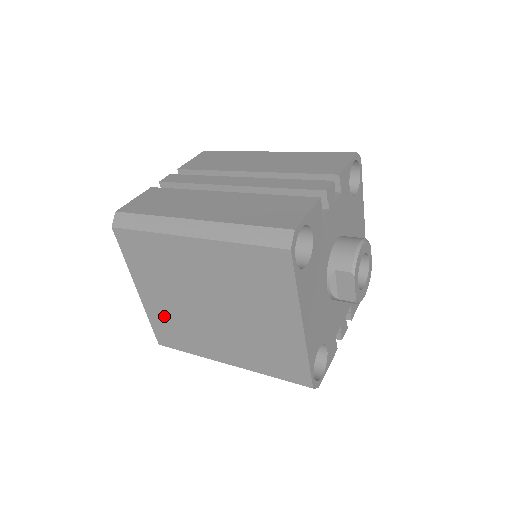
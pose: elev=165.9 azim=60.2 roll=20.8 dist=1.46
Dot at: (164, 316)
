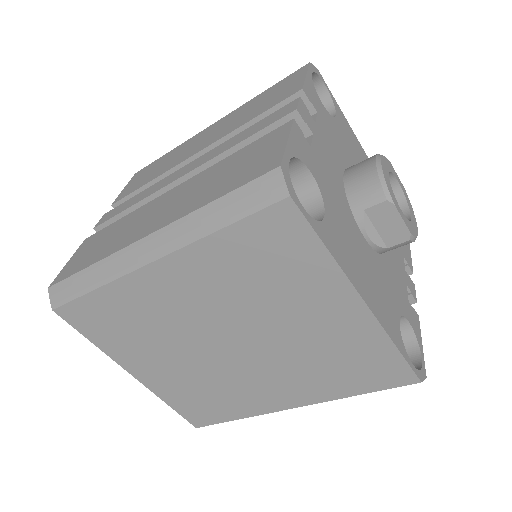
Dot at: (181, 389)
